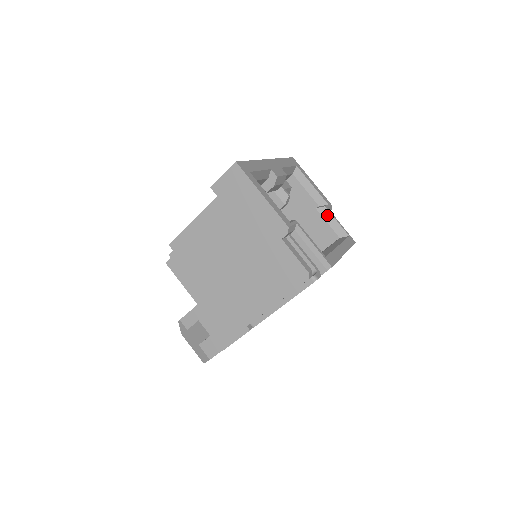
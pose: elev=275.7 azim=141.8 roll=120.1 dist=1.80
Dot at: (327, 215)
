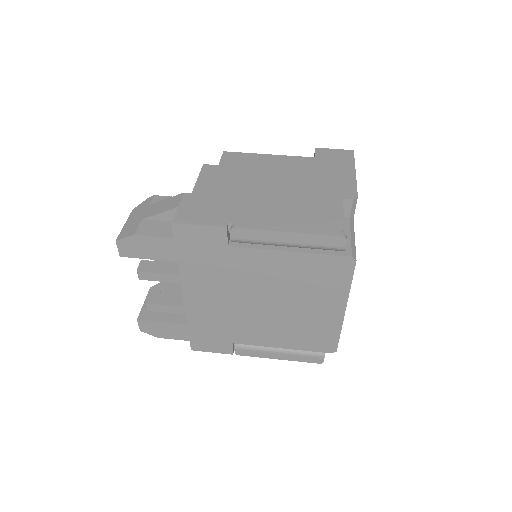
Dot at: occluded
